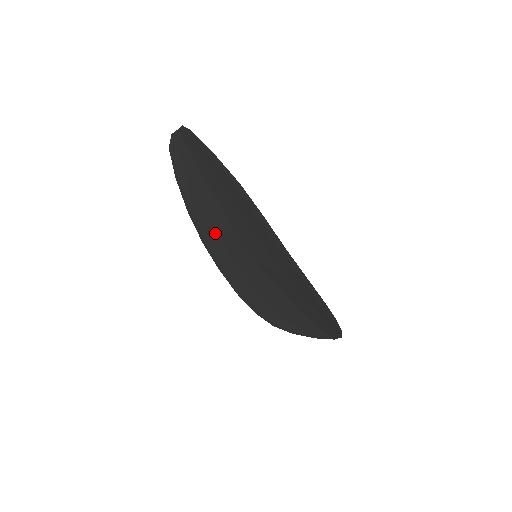
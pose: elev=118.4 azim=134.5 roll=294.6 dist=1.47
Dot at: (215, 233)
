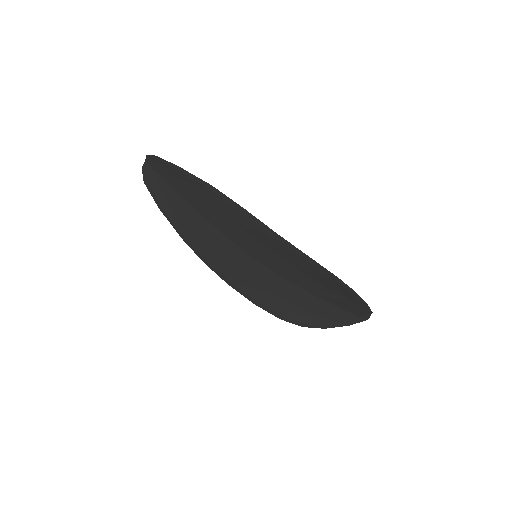
Dot at: (211, 248)
